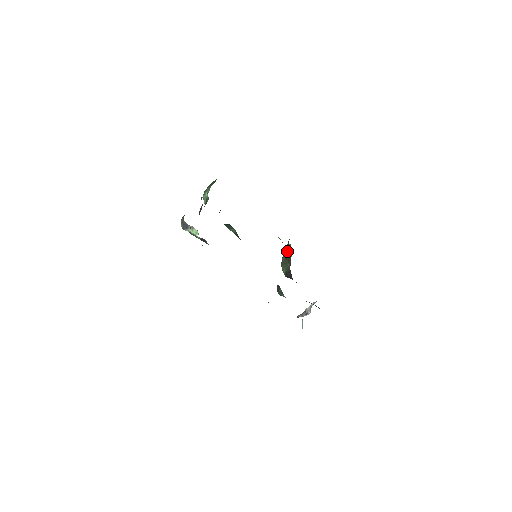
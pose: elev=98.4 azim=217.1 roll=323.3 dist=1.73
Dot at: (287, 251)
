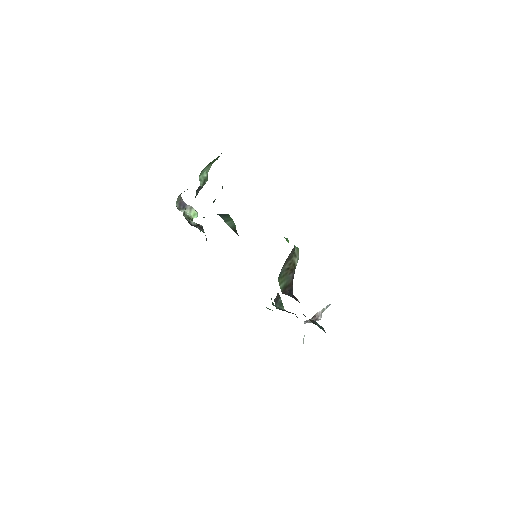
Dot at: (291, 259)
